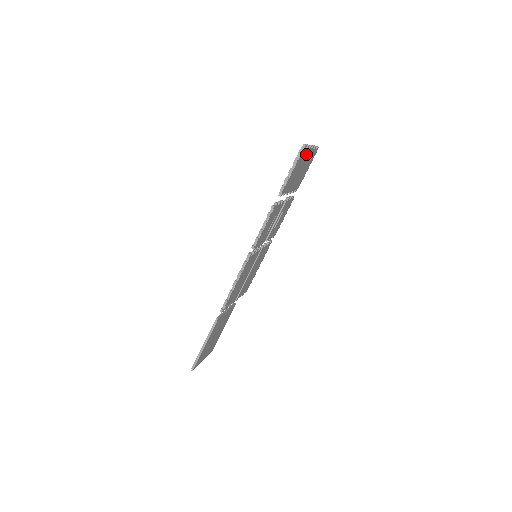
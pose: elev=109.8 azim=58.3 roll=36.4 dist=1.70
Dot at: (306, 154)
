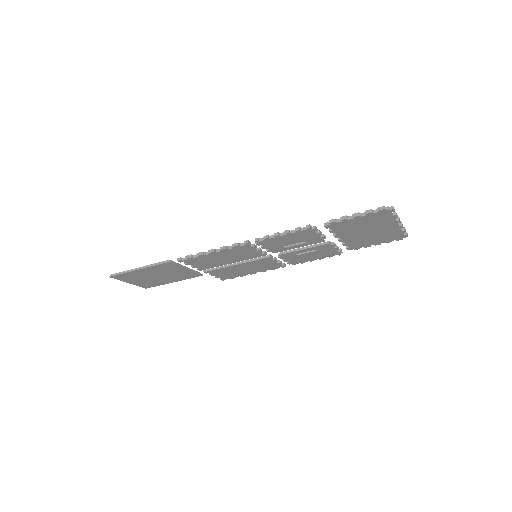
Dot at: (387, 222)
